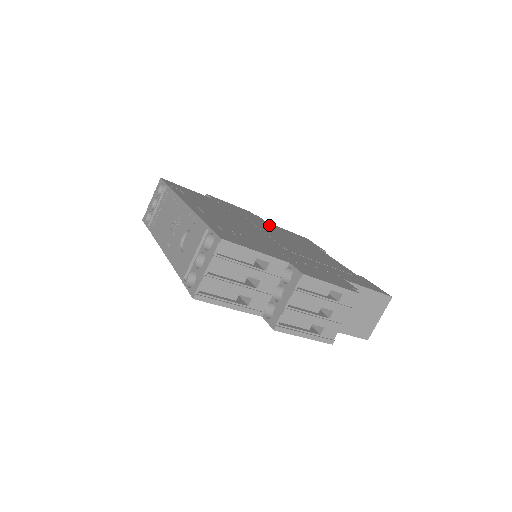
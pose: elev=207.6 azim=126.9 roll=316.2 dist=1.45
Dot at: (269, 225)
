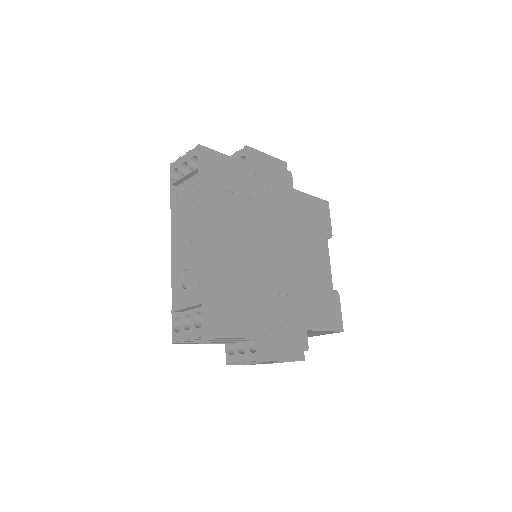
Dot at: (291, 203)
